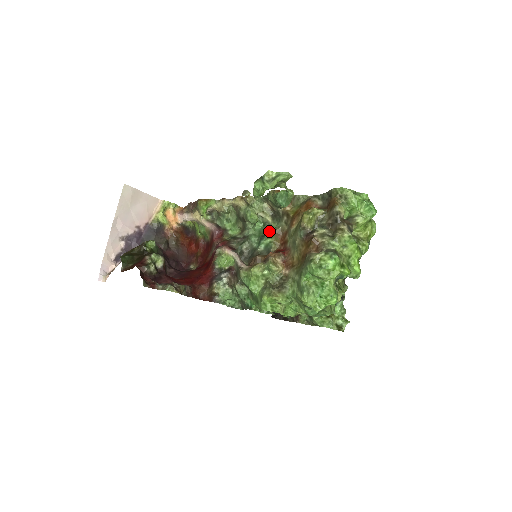
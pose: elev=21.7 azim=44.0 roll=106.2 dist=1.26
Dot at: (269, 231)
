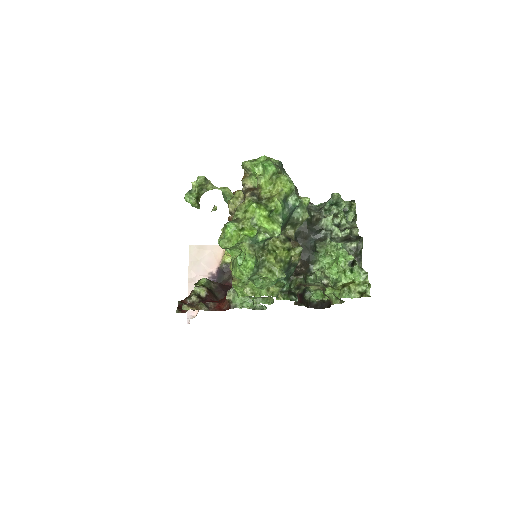
Dot at: occluded
